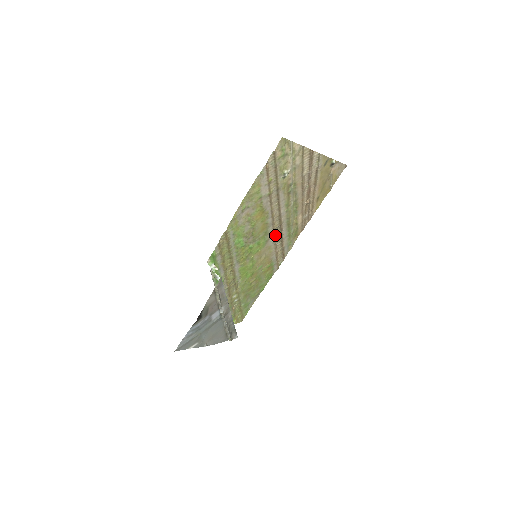
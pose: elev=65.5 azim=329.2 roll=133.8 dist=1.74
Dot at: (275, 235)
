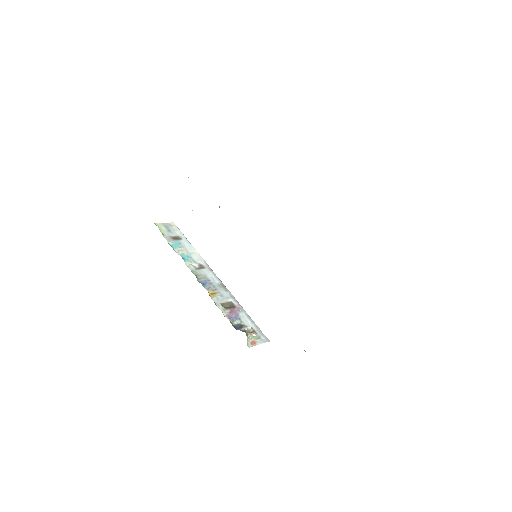
Dot at: occluded
